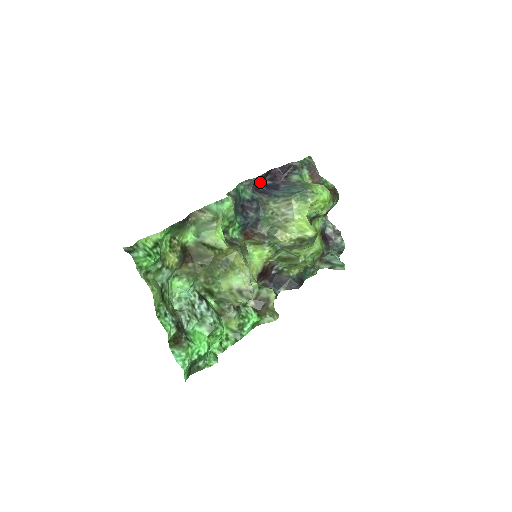
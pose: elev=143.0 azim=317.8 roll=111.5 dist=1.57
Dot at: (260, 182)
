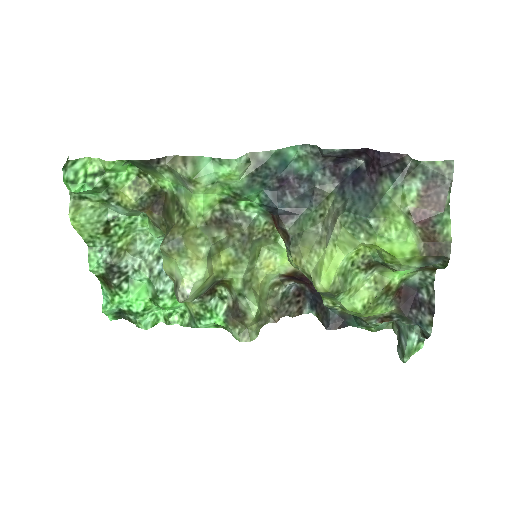
Dot at: (349, 157)
